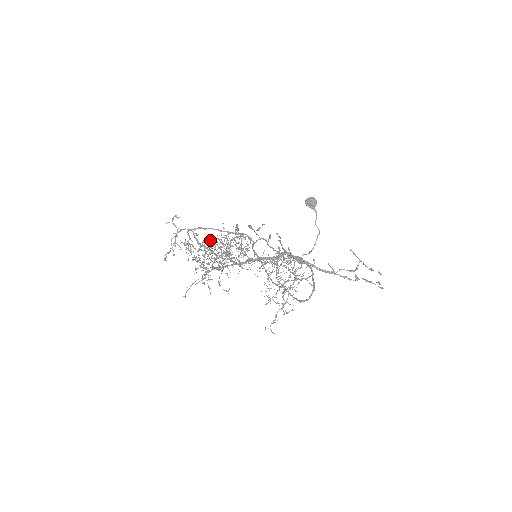
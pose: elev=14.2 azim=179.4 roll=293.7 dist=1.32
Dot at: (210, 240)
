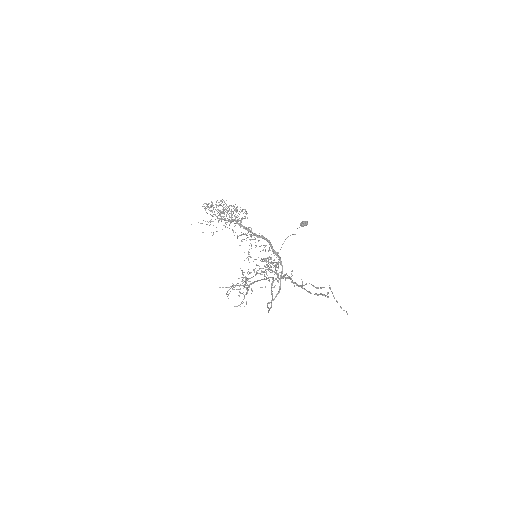
Dot at: (249, 272)
